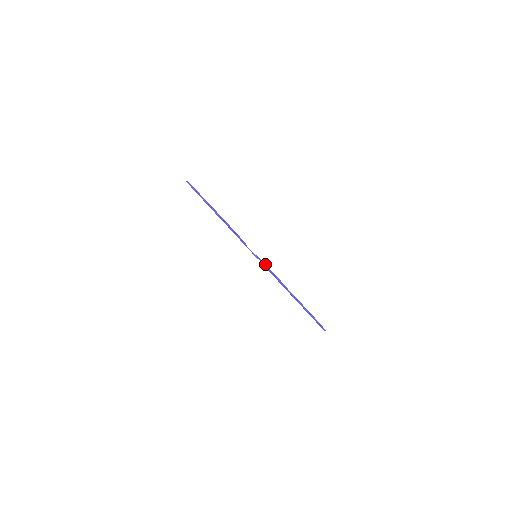
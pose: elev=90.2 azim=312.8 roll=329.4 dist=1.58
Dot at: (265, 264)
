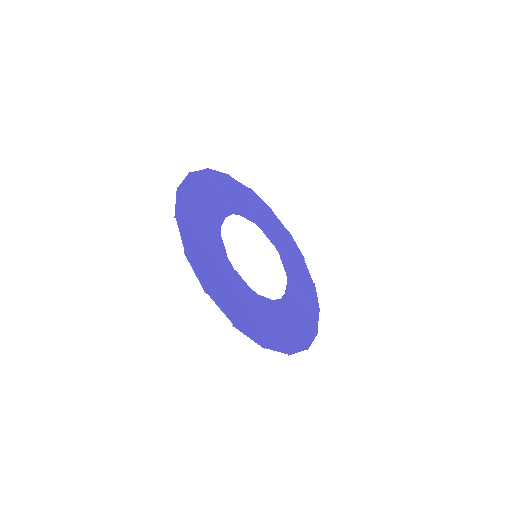
Dot at: (272, 349)
